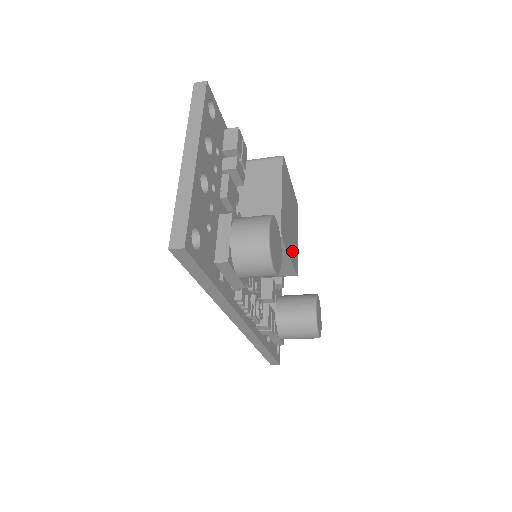
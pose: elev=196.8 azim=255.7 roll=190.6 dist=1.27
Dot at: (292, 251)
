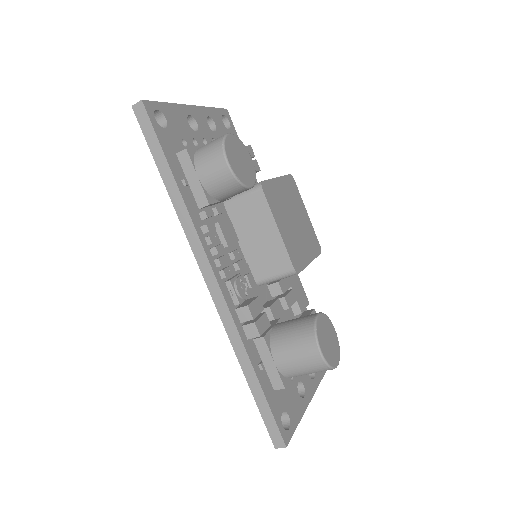
Dot at: (288, 238)
